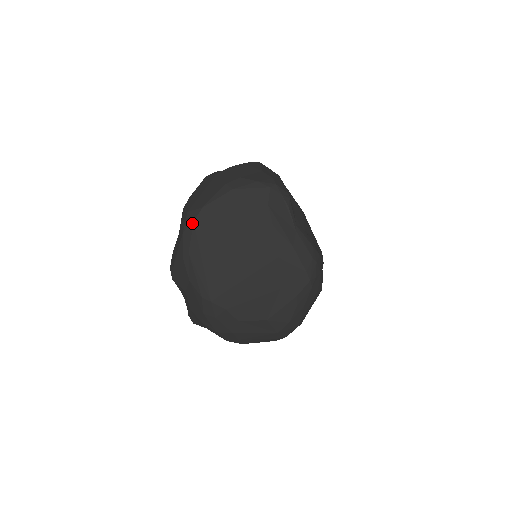
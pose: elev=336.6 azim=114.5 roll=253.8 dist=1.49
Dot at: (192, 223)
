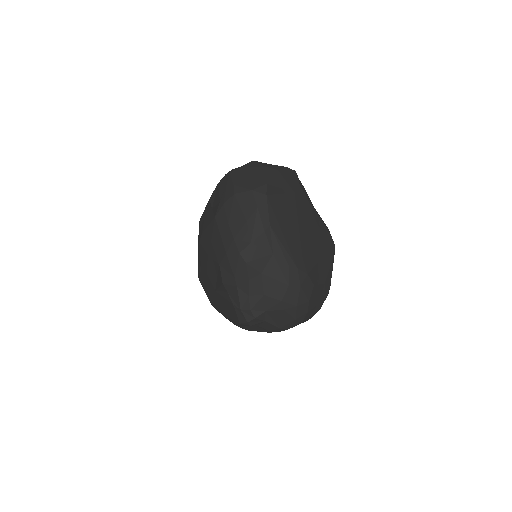
Dot at: (265, 197)
